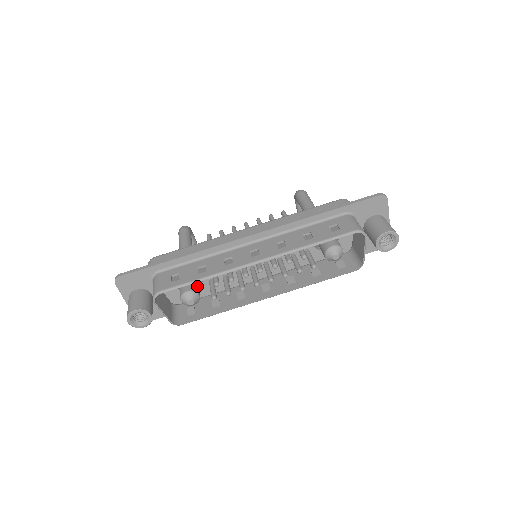
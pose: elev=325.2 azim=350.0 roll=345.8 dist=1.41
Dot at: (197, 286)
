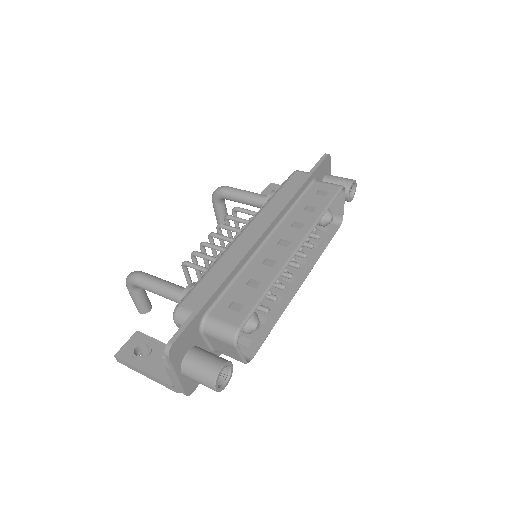
Dot at: occluded
